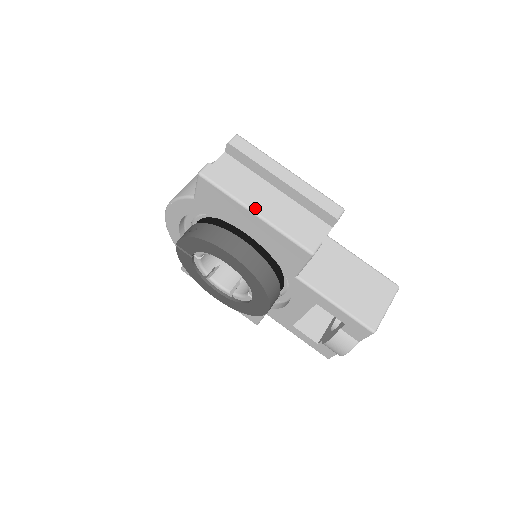
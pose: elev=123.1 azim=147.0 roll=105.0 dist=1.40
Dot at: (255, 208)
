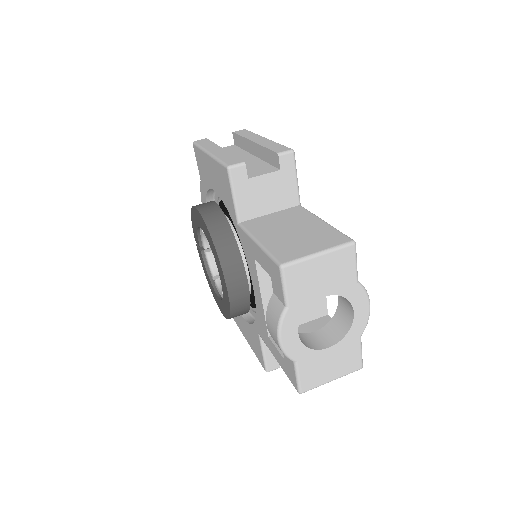
Dot at: (211, 151)
